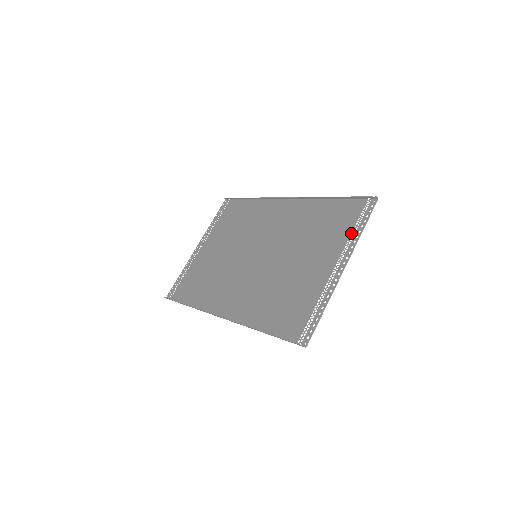
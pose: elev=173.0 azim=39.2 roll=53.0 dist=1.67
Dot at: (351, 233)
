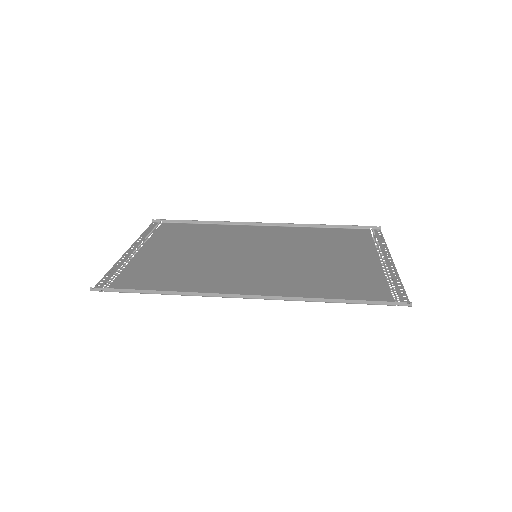
Dot at: (374, 244)
